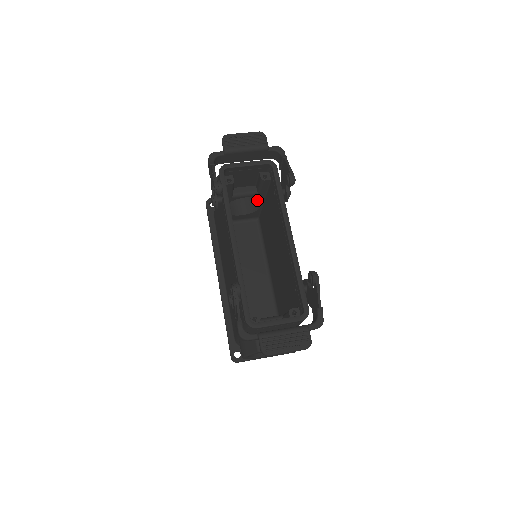
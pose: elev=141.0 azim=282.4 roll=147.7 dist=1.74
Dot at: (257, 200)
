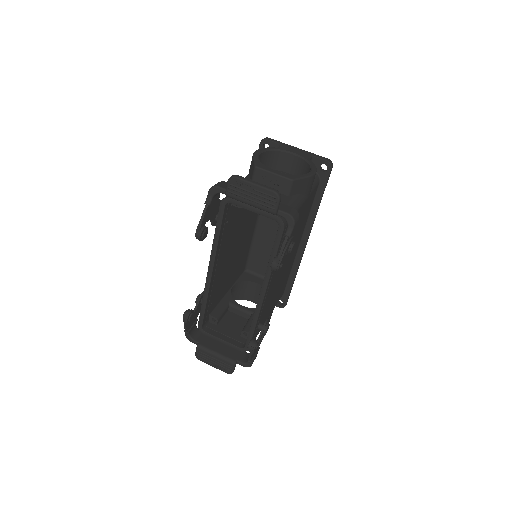
Dot at: occluded
